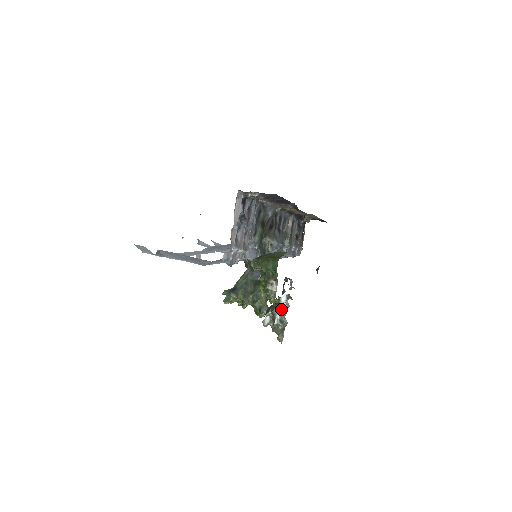
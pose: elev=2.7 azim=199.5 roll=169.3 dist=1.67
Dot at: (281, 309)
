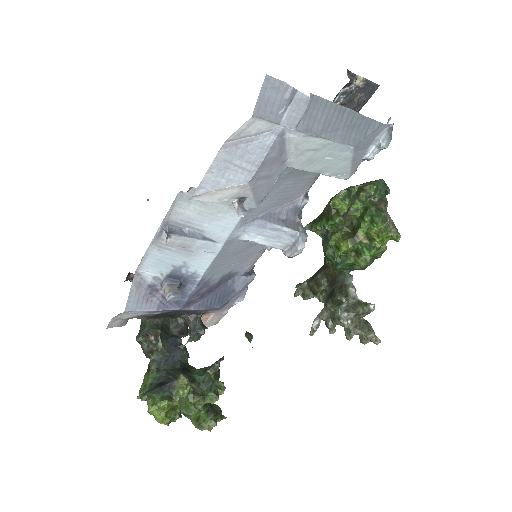
Dot at: (355, 290)
